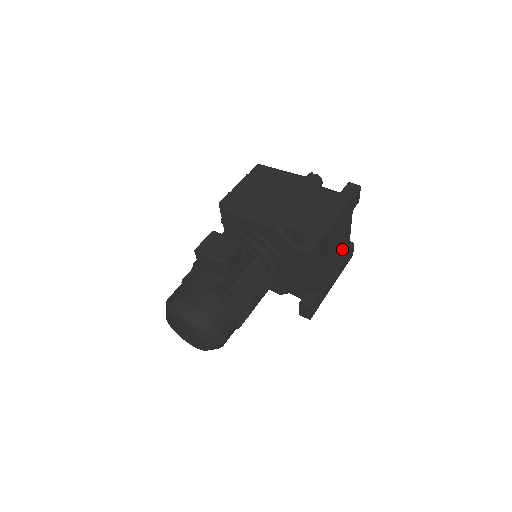
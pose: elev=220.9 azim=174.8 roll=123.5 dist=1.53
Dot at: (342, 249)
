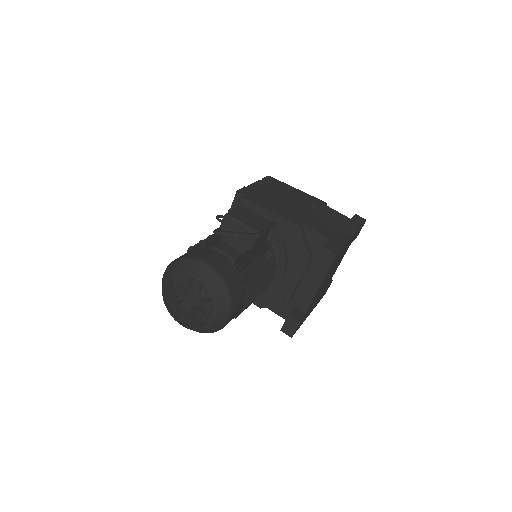
Dot at: (330, 278)
